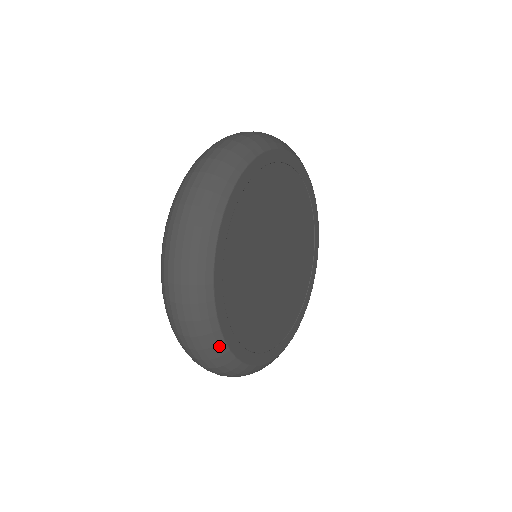
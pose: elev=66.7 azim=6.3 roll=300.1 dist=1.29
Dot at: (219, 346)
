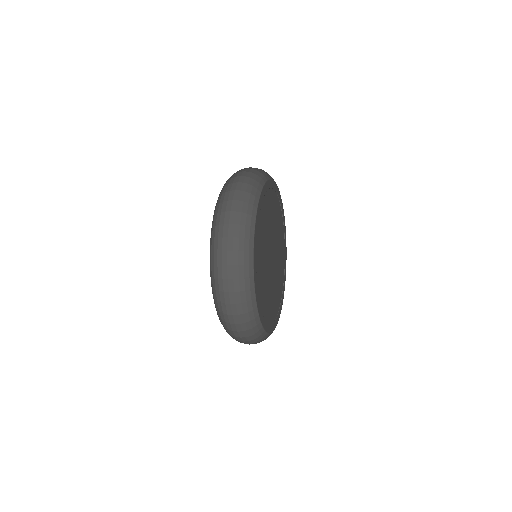
Dot at: (251, 290)
